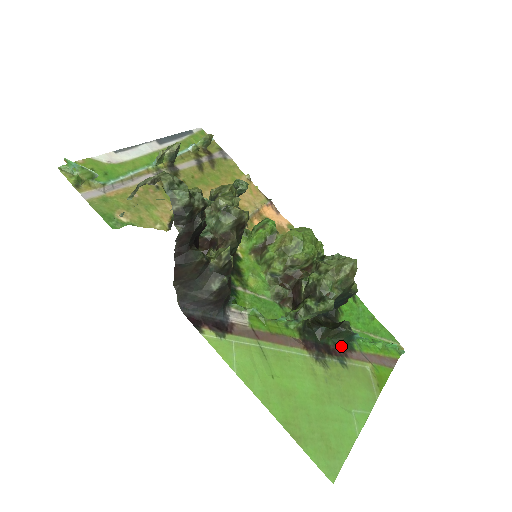
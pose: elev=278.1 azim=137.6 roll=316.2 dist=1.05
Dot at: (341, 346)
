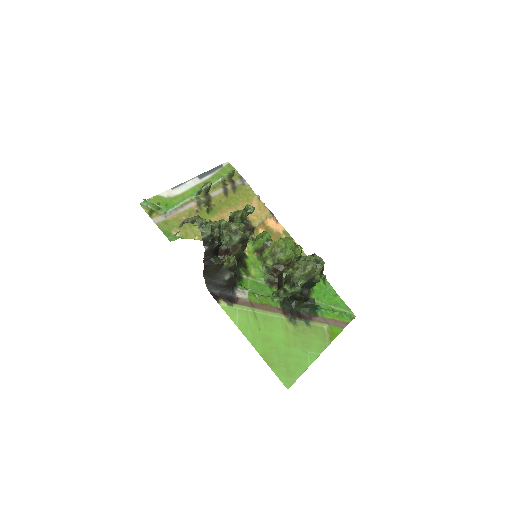
Dot at: (308, 313)
